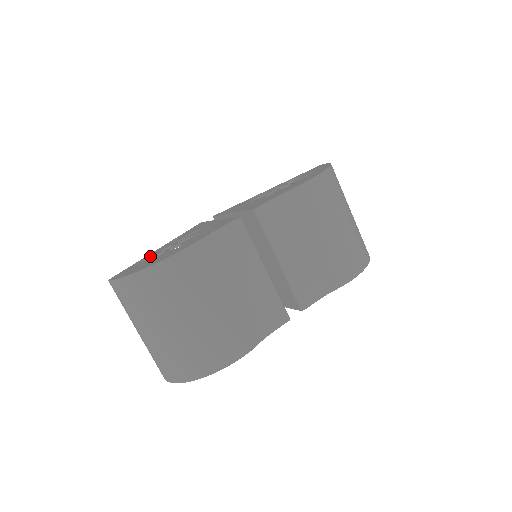
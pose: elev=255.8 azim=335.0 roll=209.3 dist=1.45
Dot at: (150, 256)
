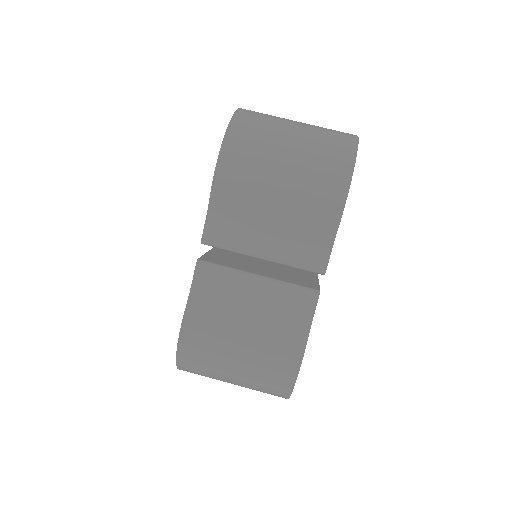
Dot at: occluded
